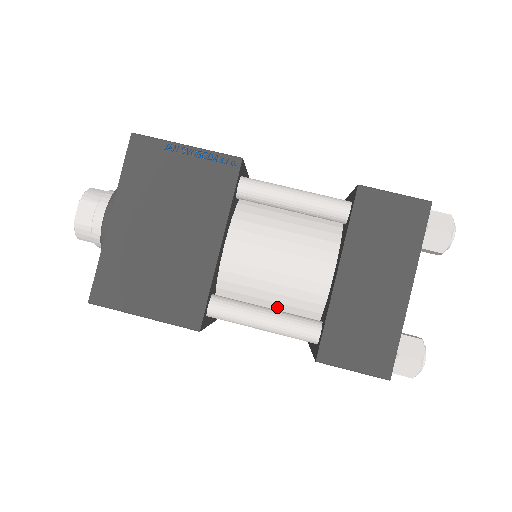
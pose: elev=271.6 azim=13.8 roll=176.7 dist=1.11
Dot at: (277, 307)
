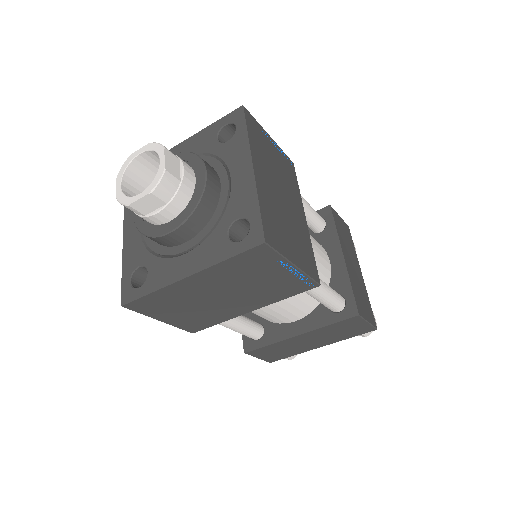
Dot at: occluded
